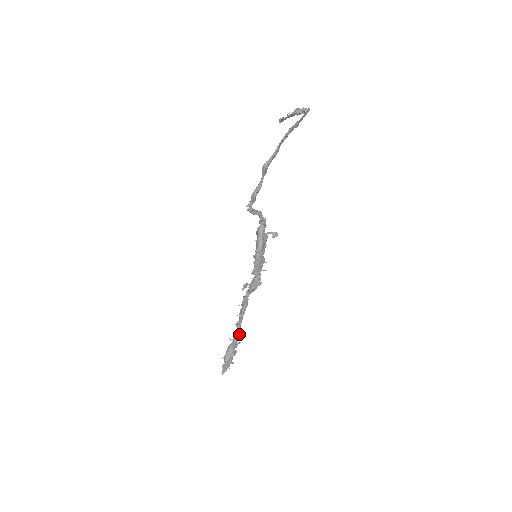
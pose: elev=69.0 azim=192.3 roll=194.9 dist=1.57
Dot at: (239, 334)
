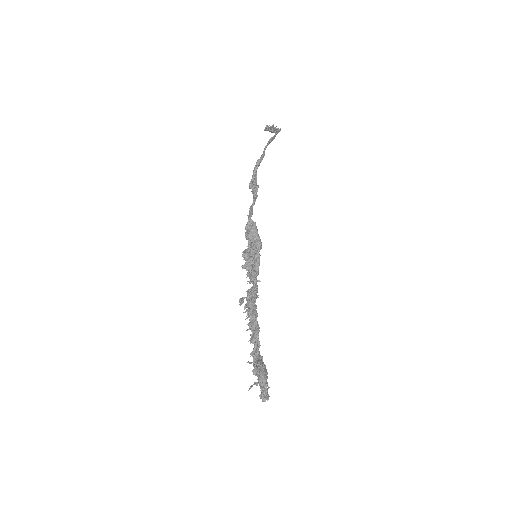
Dot at: (259, 352)
